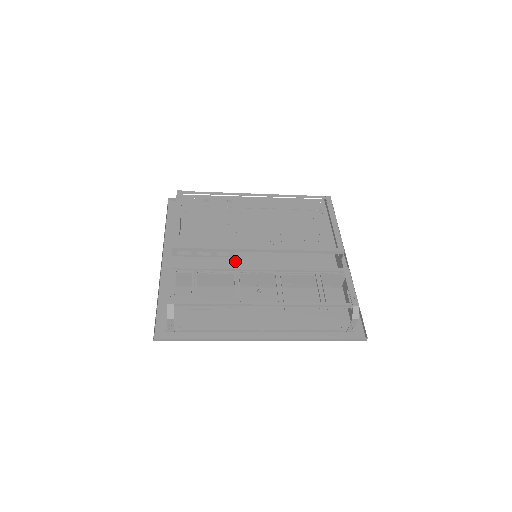
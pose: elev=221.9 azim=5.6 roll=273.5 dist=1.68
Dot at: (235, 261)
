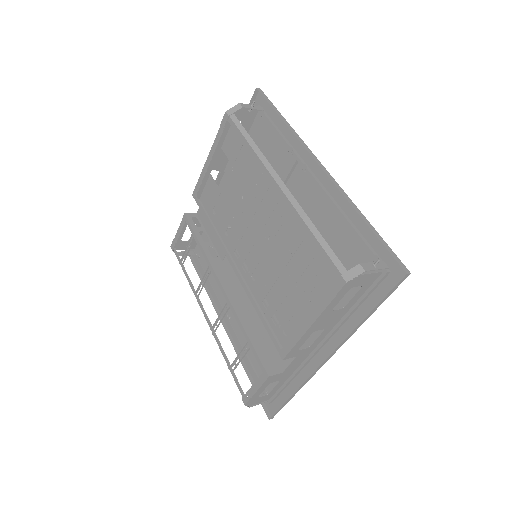
Dot at: occluded
